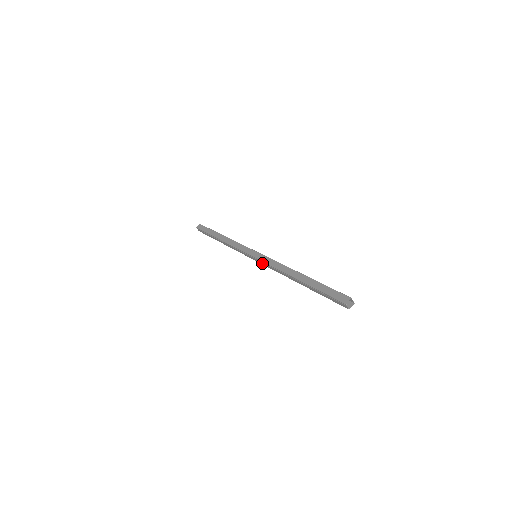
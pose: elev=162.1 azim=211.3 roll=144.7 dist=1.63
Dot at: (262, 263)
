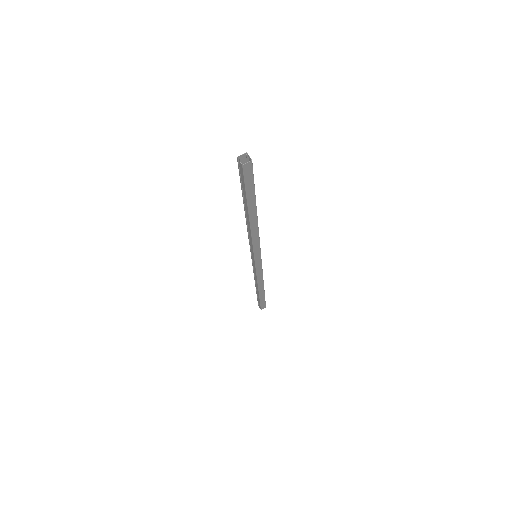
Dot at: (252, 251)
